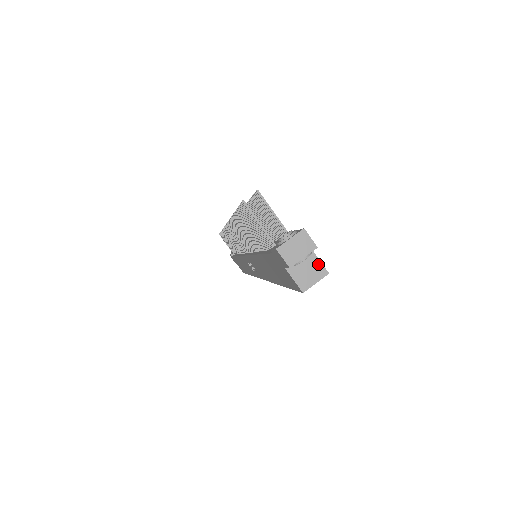
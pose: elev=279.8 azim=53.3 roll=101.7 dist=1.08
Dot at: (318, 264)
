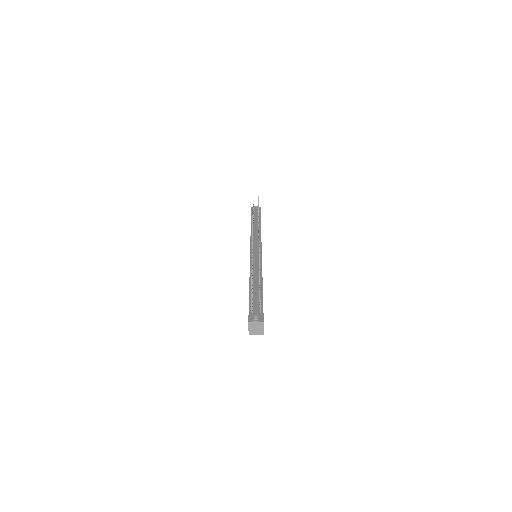
Dot at: occluded
